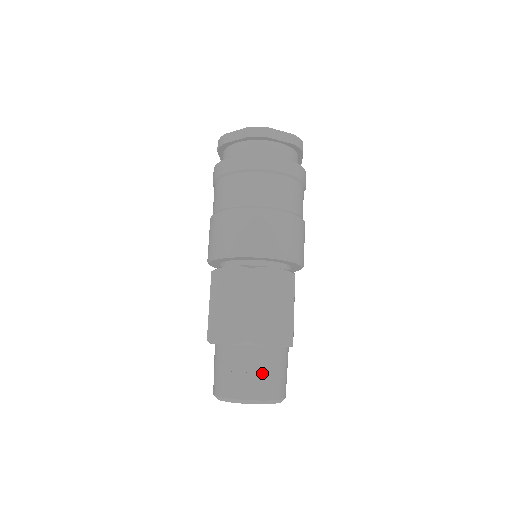
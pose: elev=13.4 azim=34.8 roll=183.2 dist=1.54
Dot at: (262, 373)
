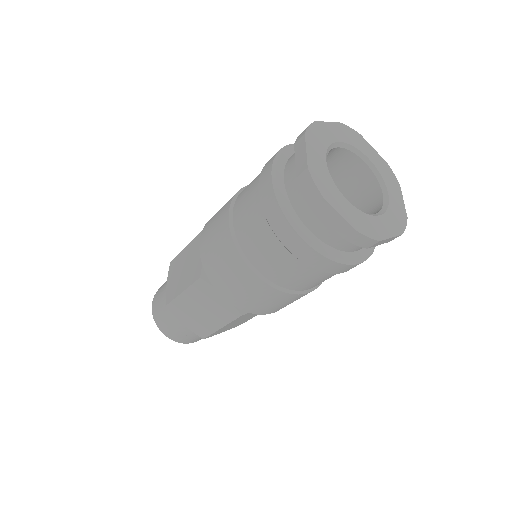
Dot at: occluded
